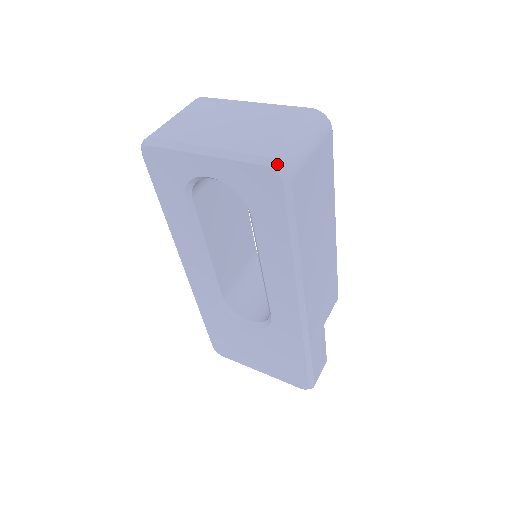
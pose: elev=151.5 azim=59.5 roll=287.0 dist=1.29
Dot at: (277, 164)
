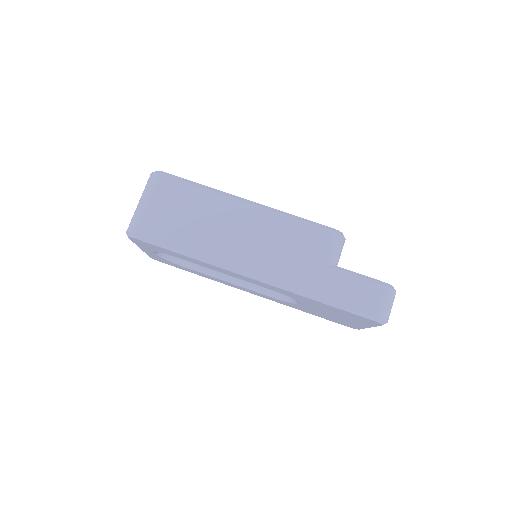
Dot at: (127, 234)
